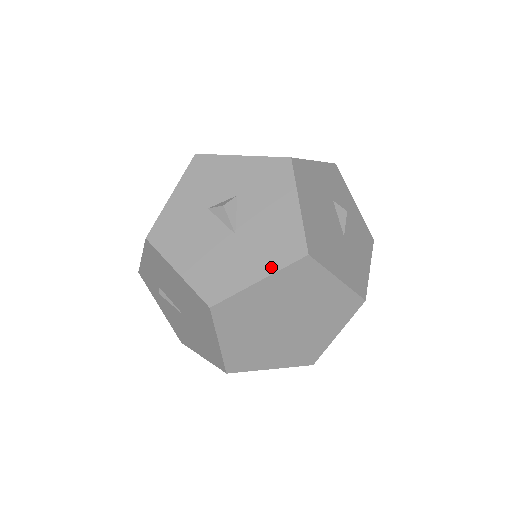
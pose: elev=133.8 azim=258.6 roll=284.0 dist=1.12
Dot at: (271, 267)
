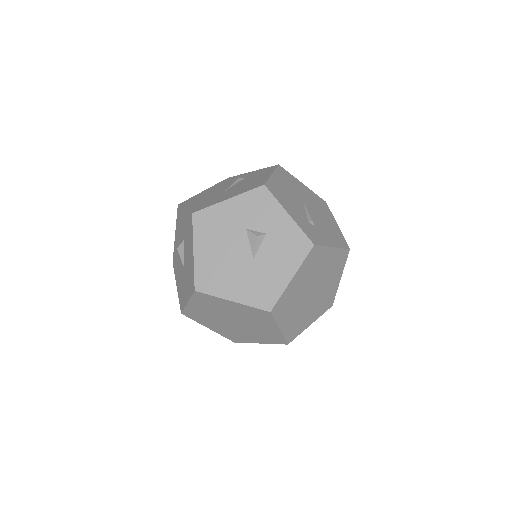
Dot at: (189, 295)
